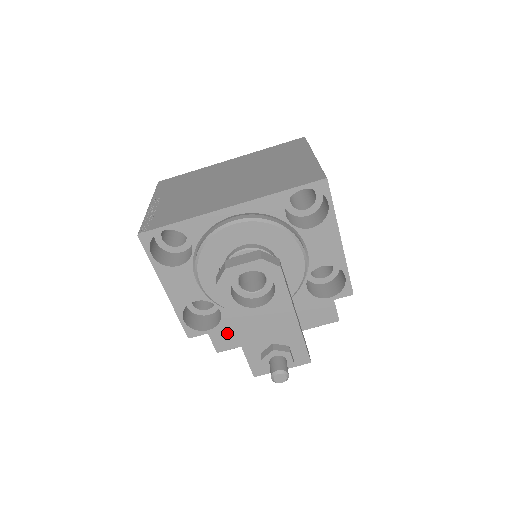
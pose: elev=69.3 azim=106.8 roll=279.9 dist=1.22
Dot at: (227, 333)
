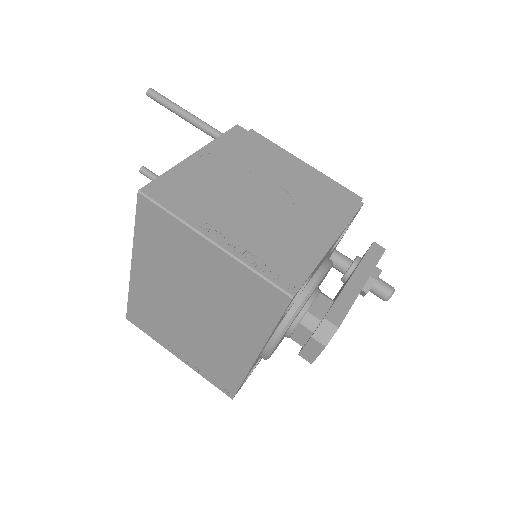
Dot at: occluded
